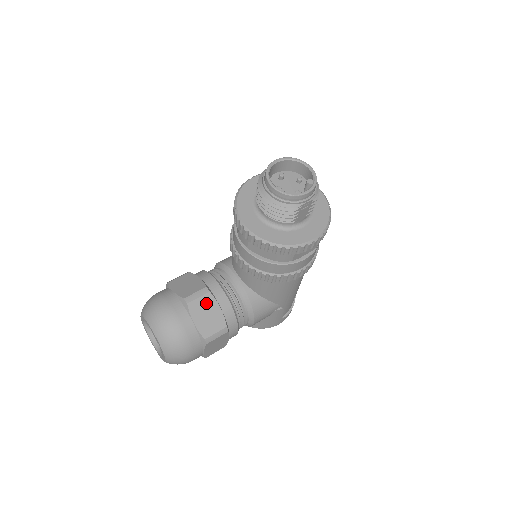
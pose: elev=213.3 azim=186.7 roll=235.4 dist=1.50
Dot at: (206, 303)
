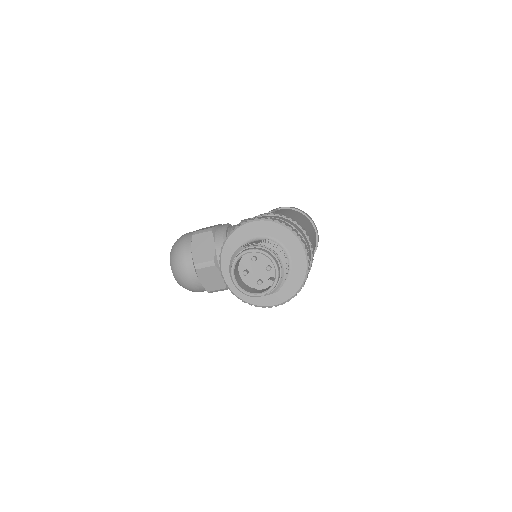
Dot at: (211, 272)
